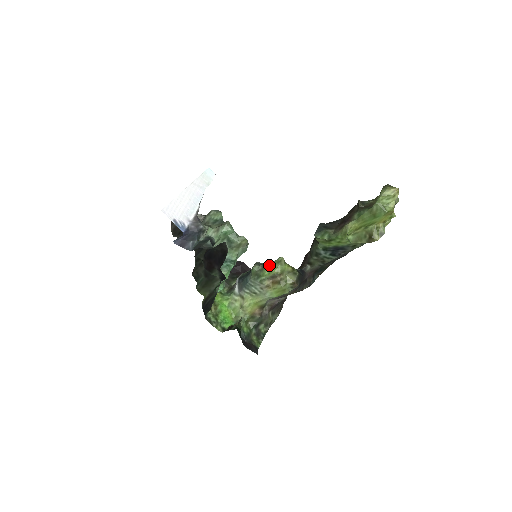
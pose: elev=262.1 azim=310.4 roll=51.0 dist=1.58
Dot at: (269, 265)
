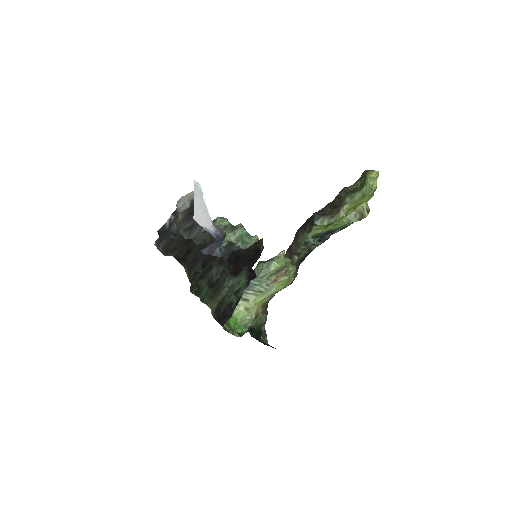
Dot at: (274, 260)
